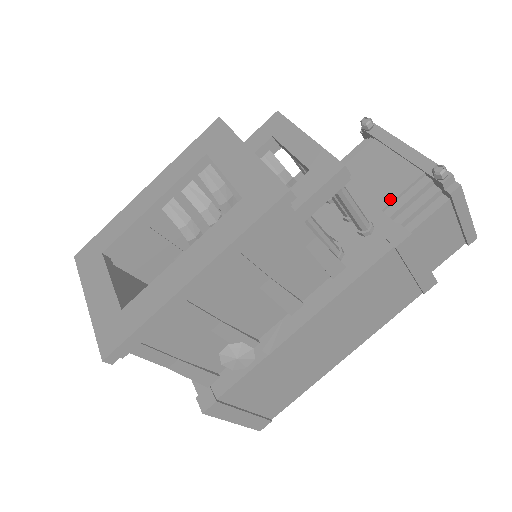
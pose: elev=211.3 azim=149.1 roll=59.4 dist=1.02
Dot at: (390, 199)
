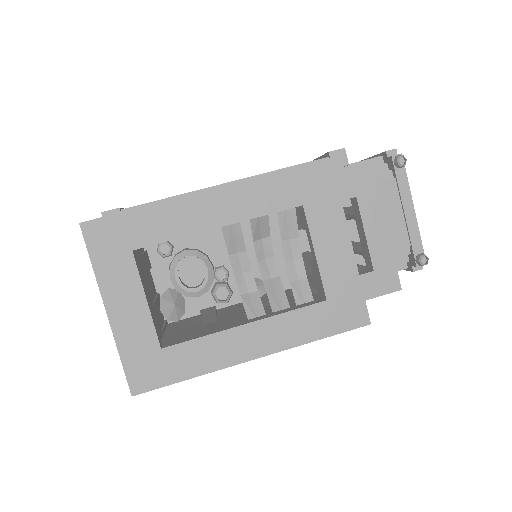
Dot at: occluded
